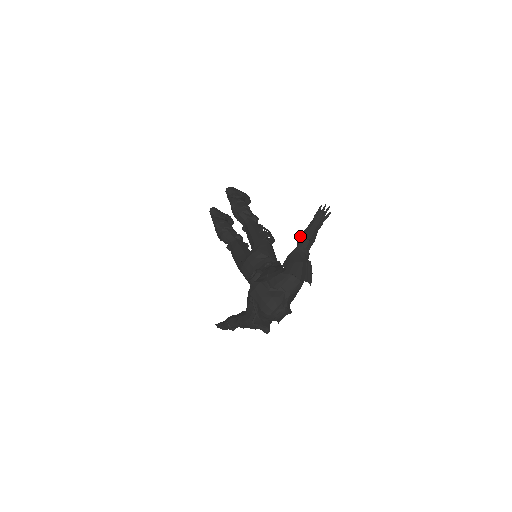
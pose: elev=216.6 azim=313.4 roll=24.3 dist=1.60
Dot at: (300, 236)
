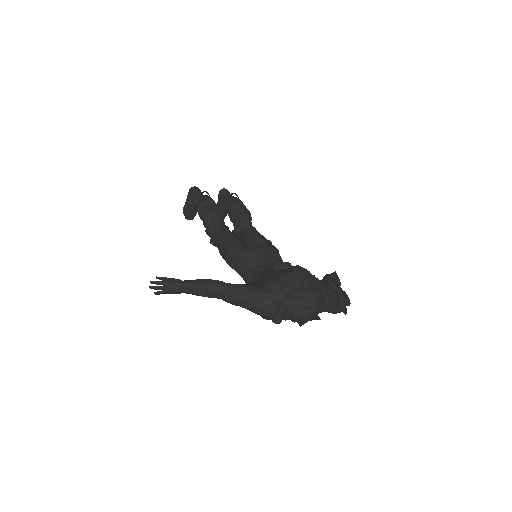
Dot at: occluded
